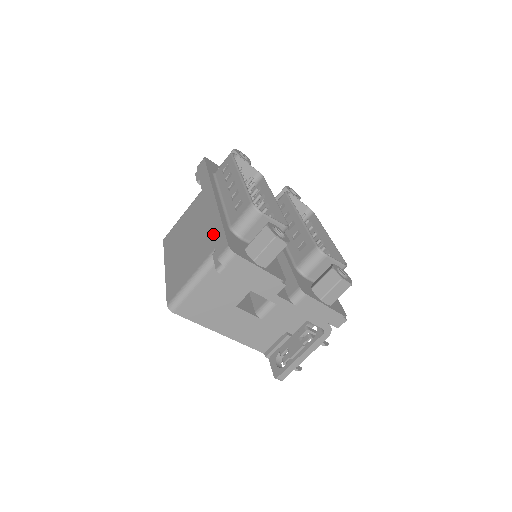
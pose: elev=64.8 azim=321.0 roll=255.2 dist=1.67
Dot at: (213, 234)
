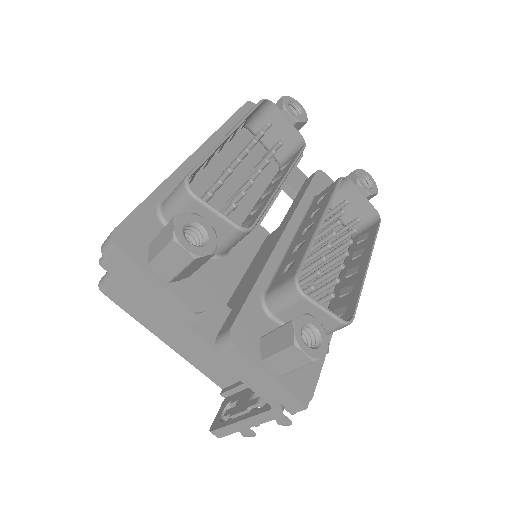
Dot at: occluded
